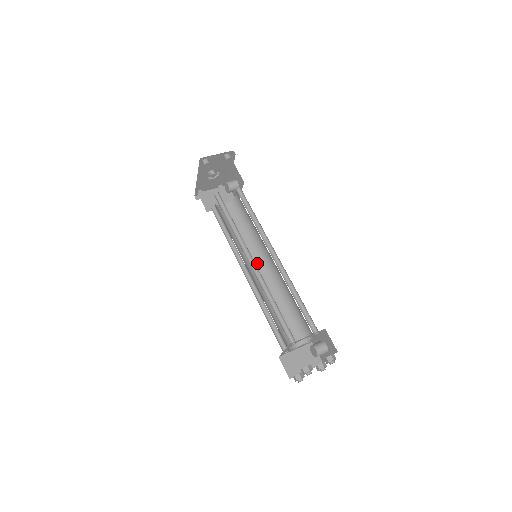
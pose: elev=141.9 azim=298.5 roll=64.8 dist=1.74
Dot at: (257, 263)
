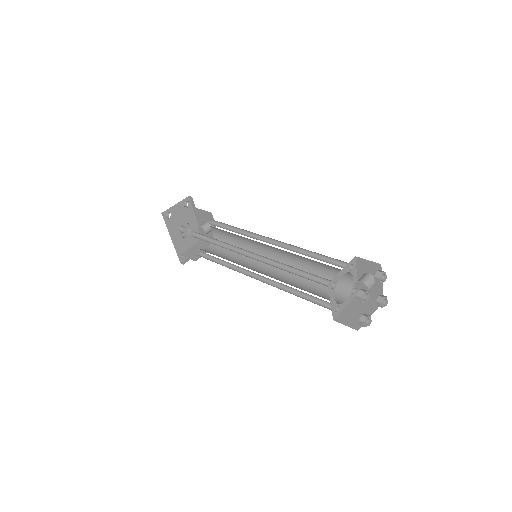
Dot at: (263, 266)
